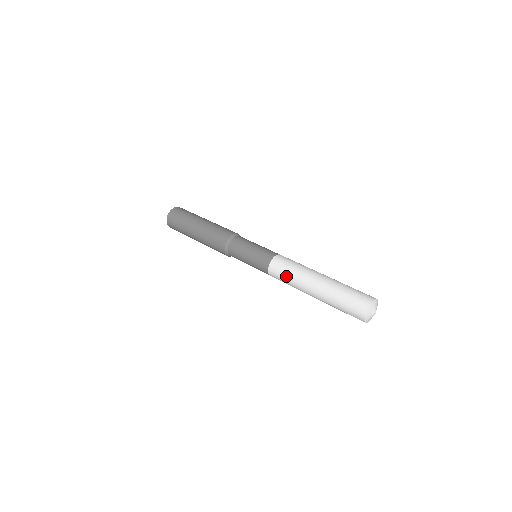
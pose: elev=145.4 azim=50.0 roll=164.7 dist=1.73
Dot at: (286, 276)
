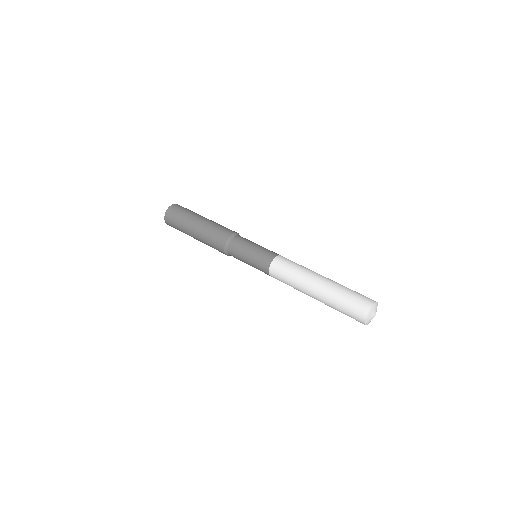
Dot at: (286, 281)
